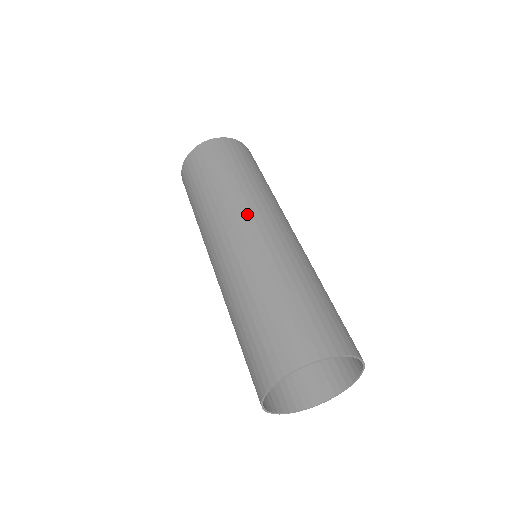
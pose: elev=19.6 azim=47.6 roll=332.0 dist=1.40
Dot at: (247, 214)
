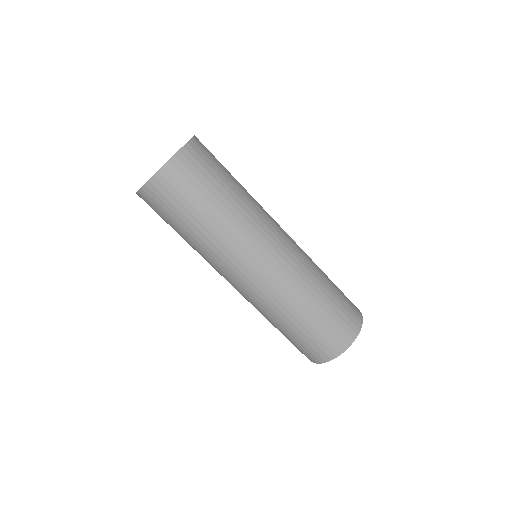
Dot at: (271, 234)
